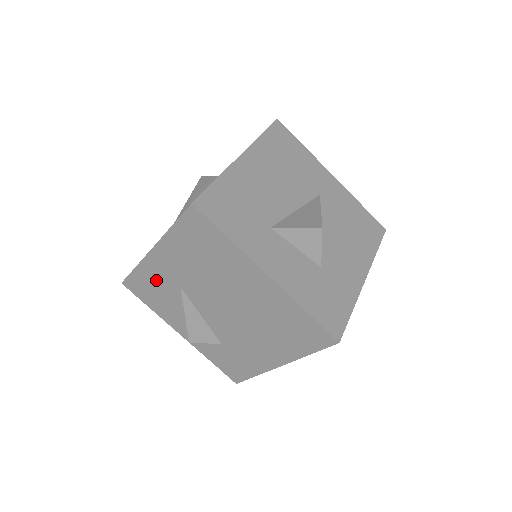
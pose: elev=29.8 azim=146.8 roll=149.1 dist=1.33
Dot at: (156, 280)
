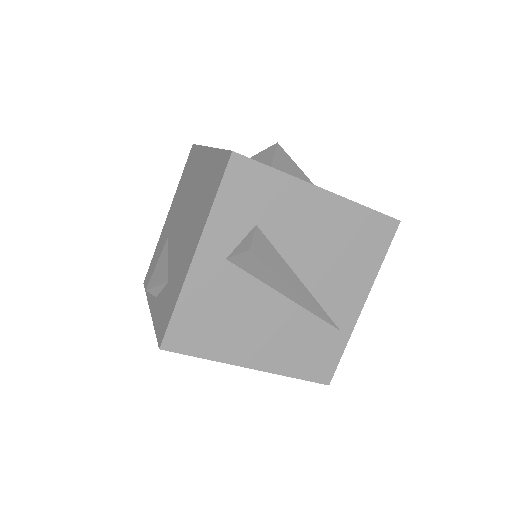
Dot at: (160, 248)
